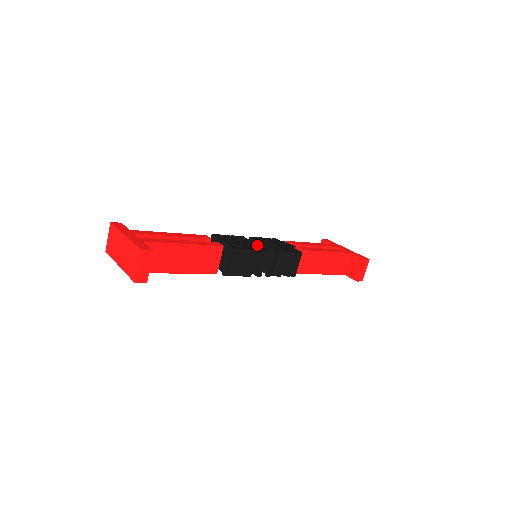
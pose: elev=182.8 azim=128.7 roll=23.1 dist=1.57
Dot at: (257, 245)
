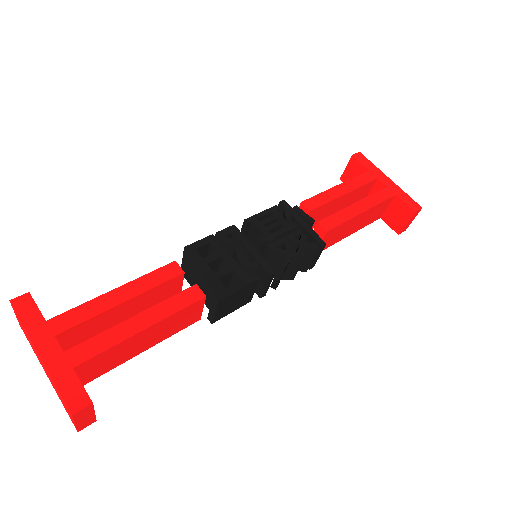
Dot at: (258, 256)
